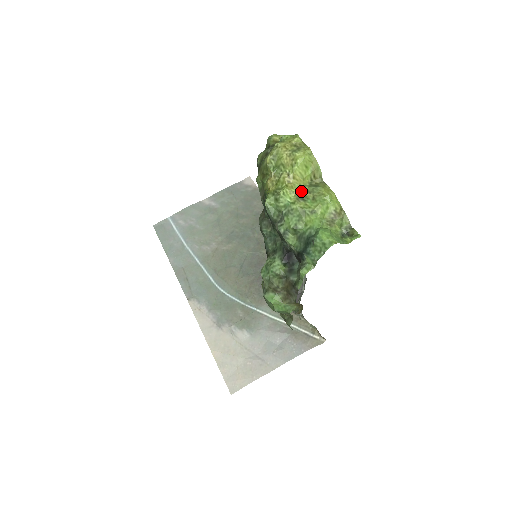
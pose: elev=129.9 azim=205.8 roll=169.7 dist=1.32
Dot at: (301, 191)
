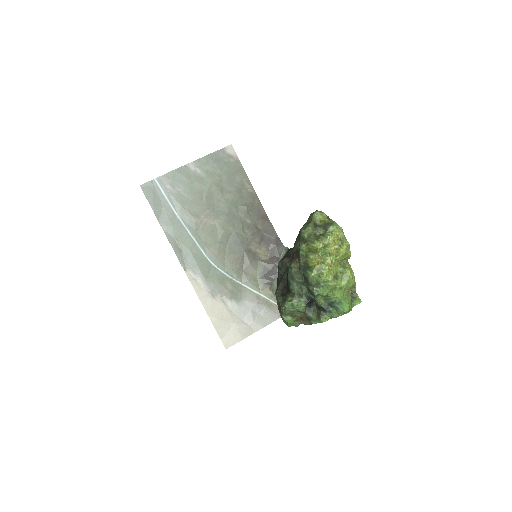
Dot at: (336, 272)
